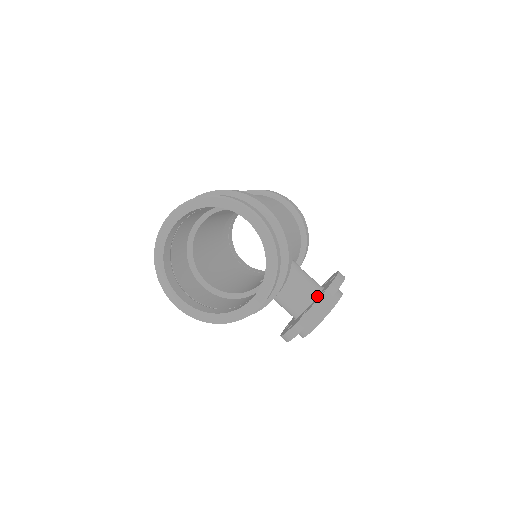
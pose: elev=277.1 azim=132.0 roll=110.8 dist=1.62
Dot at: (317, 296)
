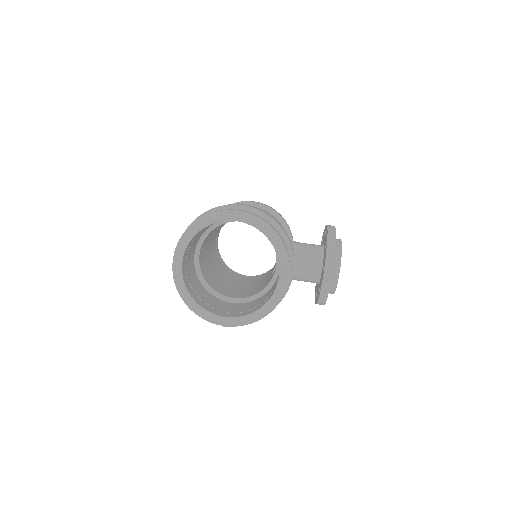
Dot at: (323, 253)
